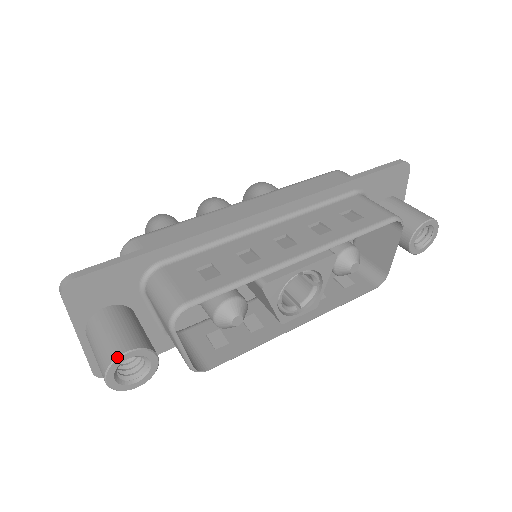
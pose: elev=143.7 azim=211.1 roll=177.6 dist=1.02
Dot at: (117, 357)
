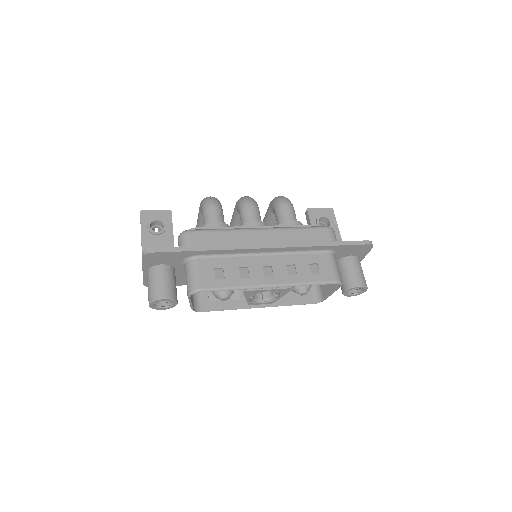
Dot at: (158, 299)
